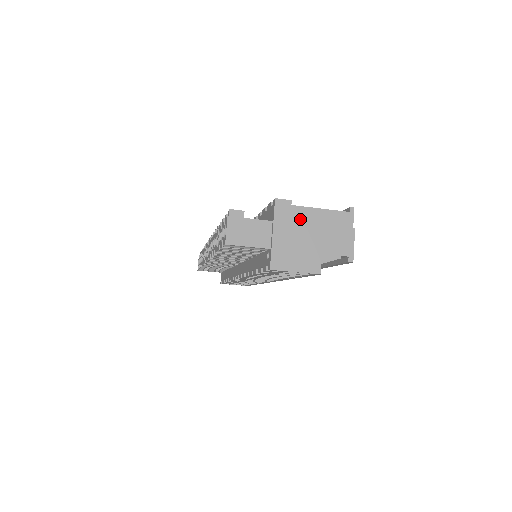
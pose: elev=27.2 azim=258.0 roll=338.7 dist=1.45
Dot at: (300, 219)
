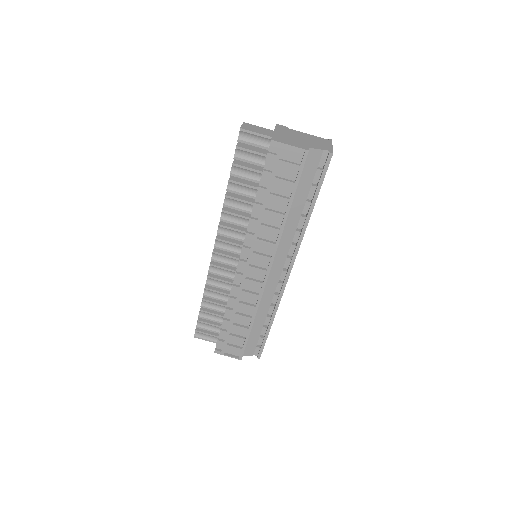
Dot at: (293, 133)
